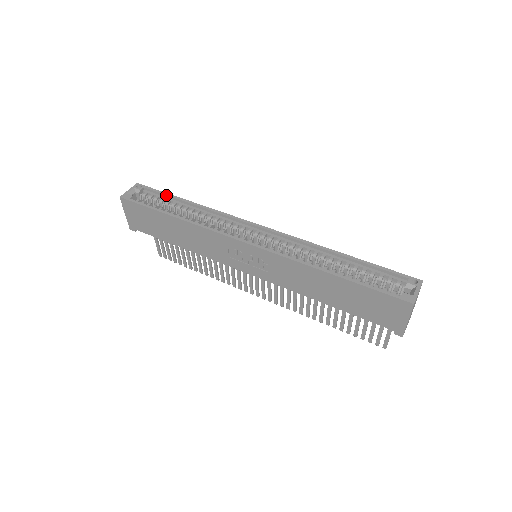
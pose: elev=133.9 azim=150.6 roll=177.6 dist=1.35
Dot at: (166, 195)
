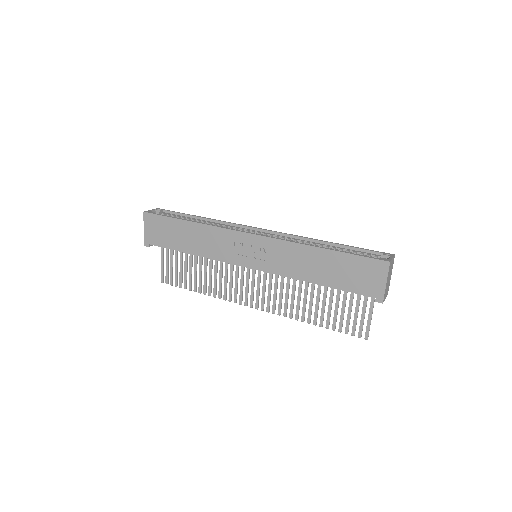
Dot at: (182, 214)
